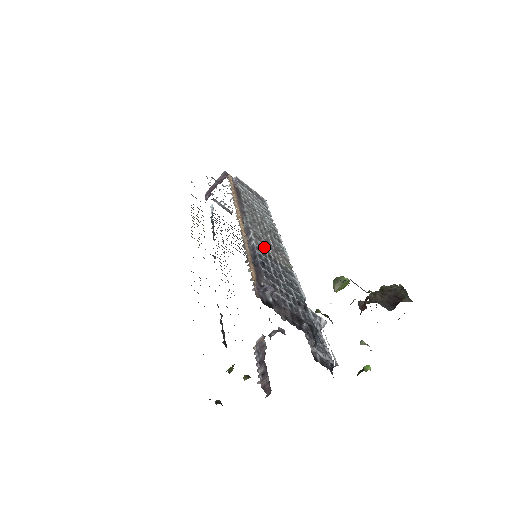
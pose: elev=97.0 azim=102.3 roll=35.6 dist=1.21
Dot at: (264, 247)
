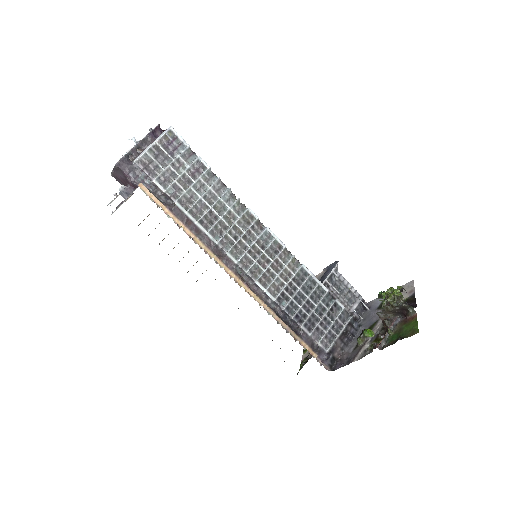
Dot at: (275, 283)
